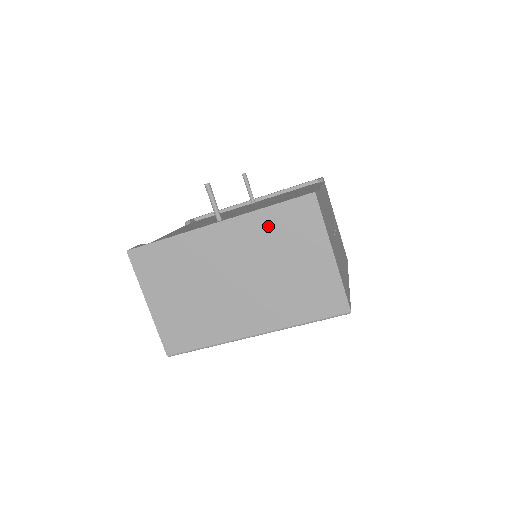
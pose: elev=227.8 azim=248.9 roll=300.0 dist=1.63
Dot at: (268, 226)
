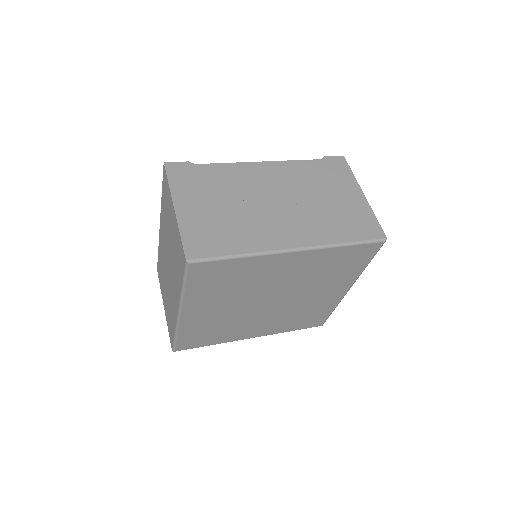
Dot at: (164, 209)
